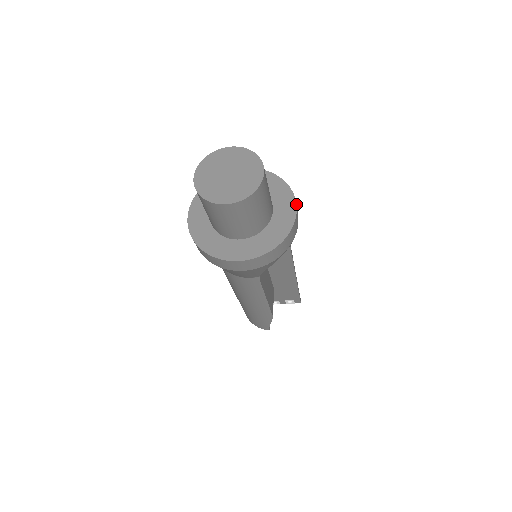
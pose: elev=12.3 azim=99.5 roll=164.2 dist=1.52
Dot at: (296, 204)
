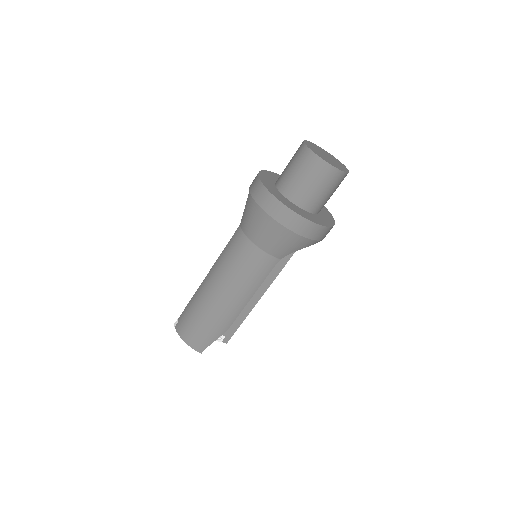
Dot at: occluded
